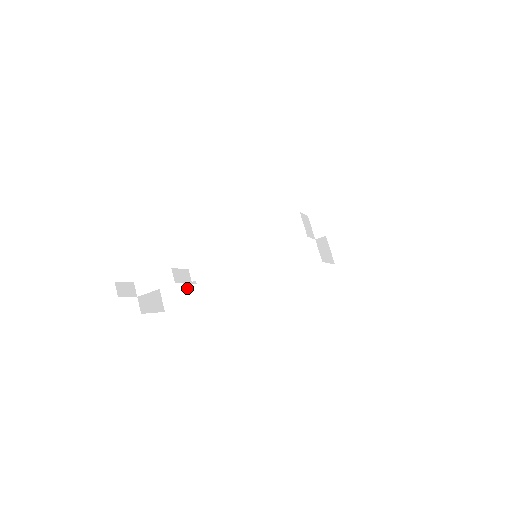
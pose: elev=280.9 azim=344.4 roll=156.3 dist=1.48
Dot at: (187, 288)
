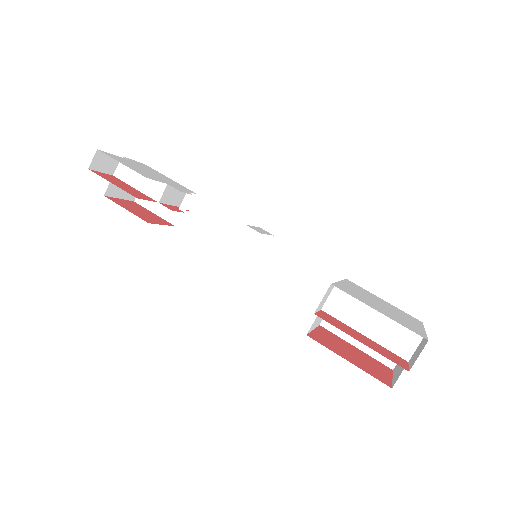
Dot at: occluded
